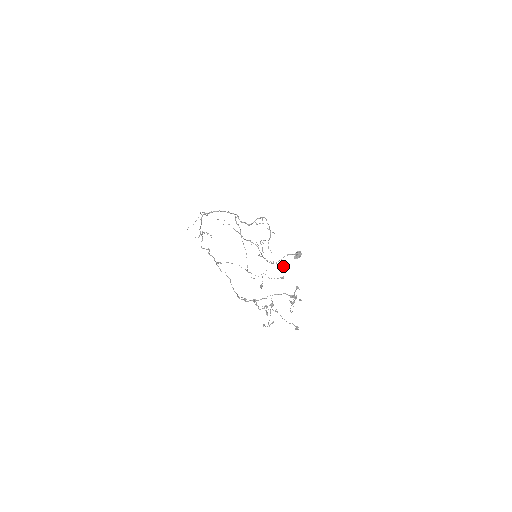
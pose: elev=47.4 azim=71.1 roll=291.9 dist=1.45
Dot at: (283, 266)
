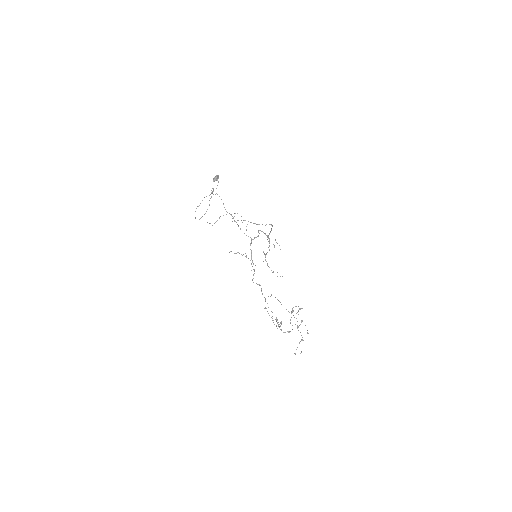
Dot at: (280, 276)
